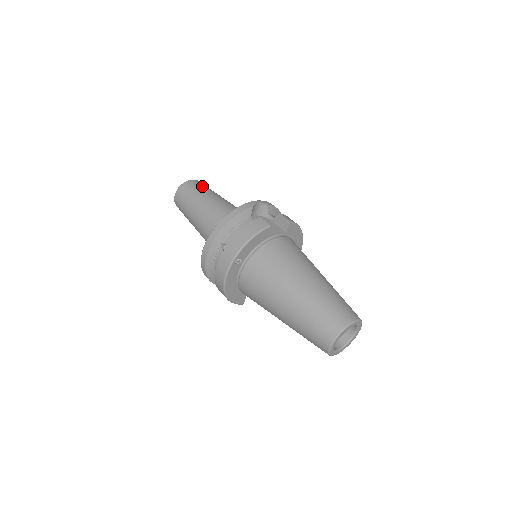
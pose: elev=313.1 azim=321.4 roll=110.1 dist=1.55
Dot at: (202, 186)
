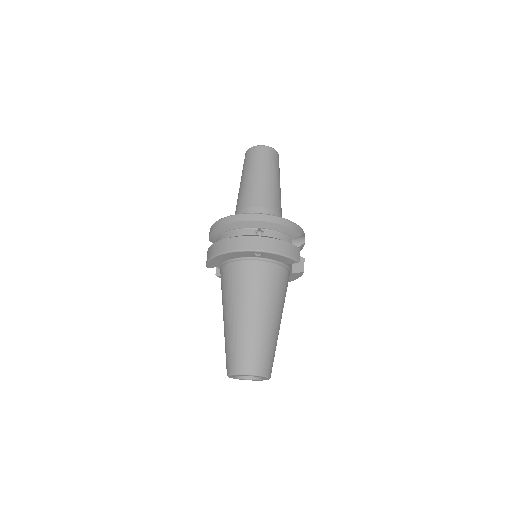
Dot at: occluded
